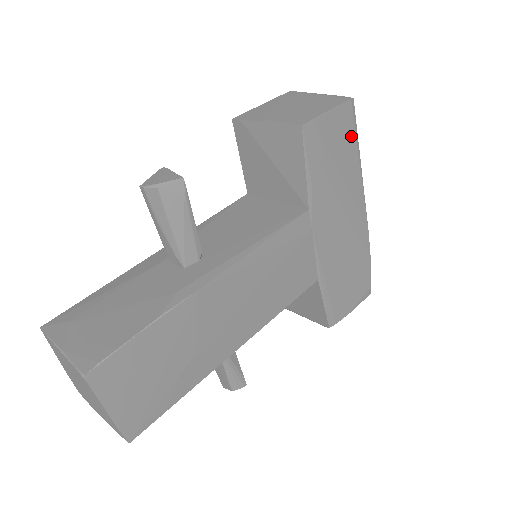
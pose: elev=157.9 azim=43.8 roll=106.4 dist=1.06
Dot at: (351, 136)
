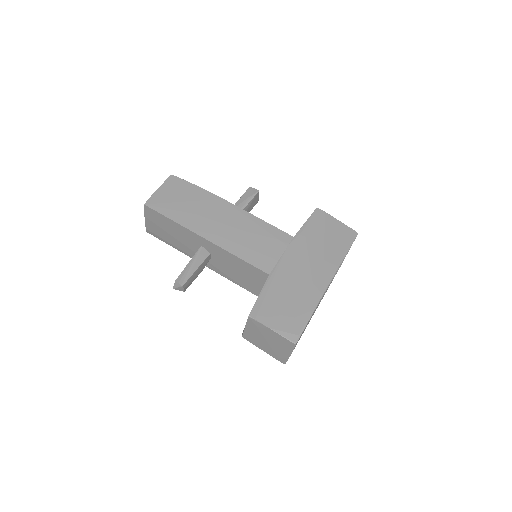
Dot at: (345, 242)
